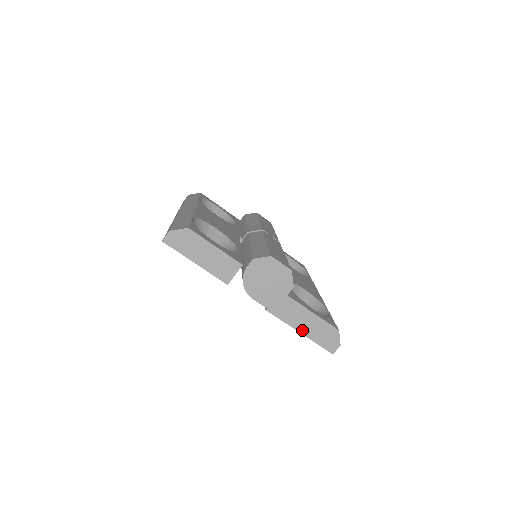
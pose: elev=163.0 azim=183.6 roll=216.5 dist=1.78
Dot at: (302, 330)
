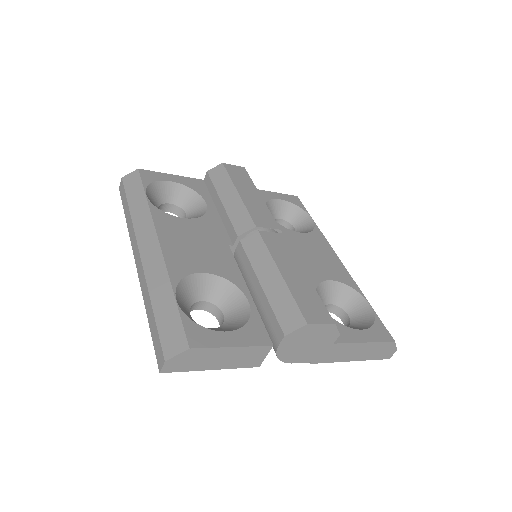
Dot at: (354, 359)
